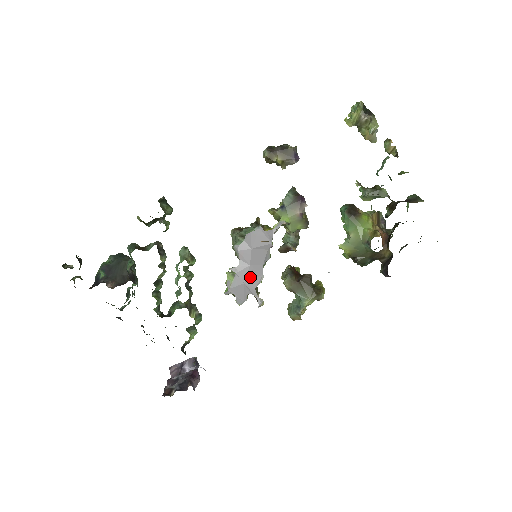
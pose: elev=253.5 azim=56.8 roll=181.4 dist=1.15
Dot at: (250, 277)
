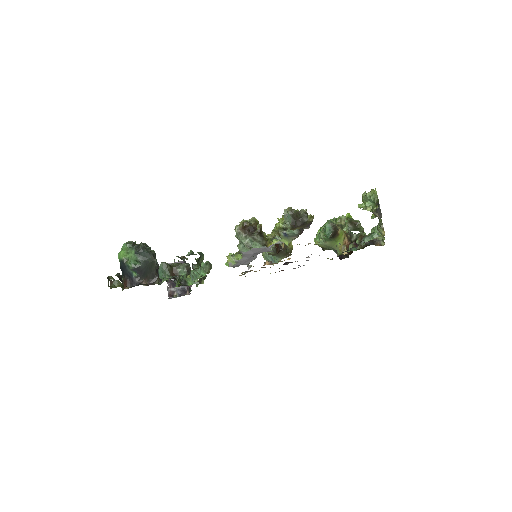
Dot at: (247, 261)
